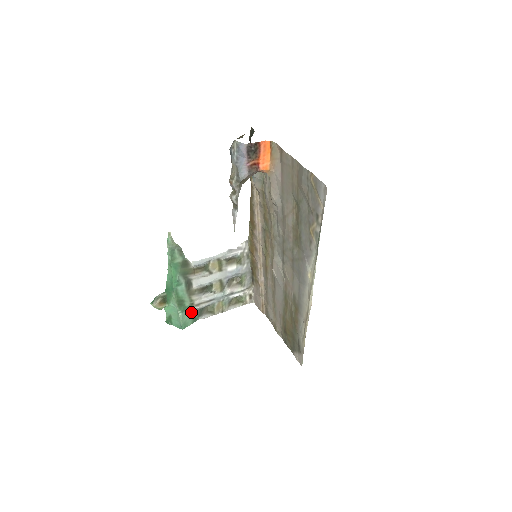
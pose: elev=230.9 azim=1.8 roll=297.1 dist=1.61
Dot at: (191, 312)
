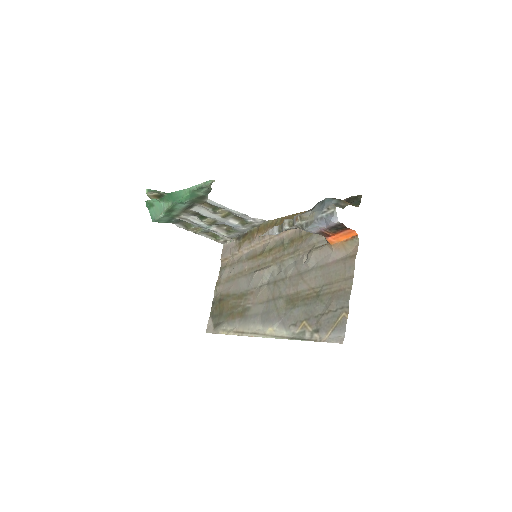
Dot at: (171, 218)
